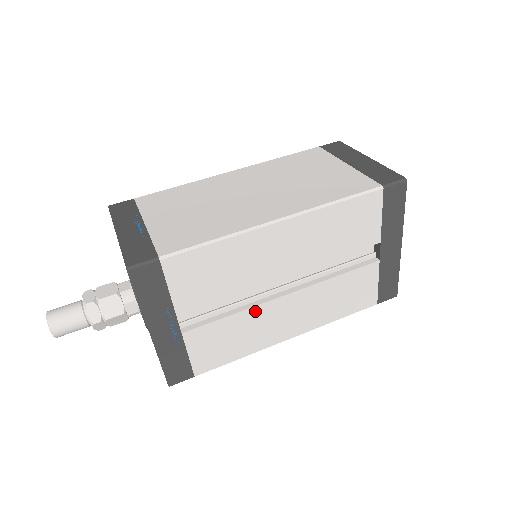
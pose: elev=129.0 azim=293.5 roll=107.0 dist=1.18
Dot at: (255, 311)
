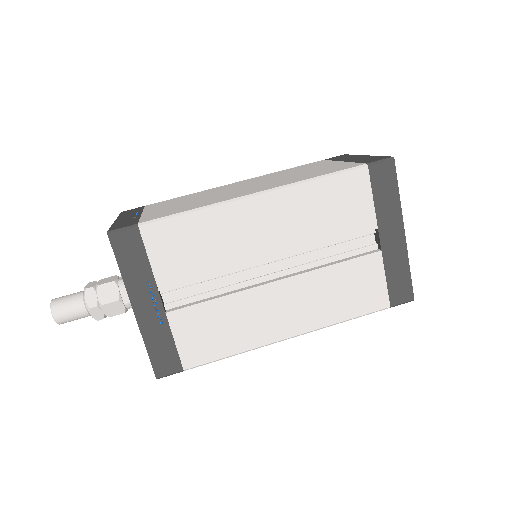
Dot at: (243, 297)
